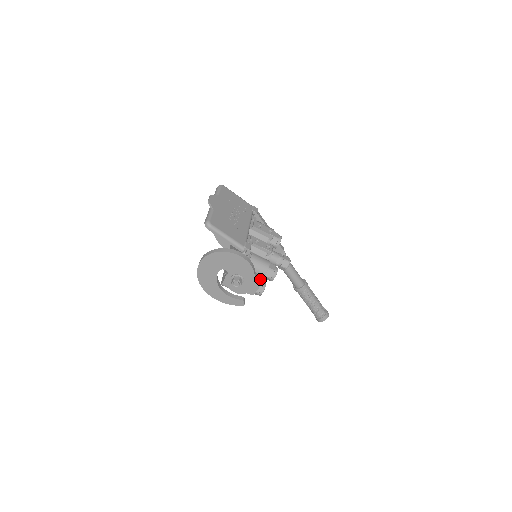
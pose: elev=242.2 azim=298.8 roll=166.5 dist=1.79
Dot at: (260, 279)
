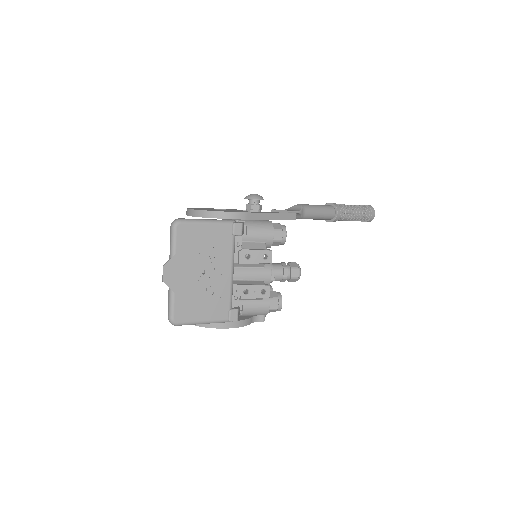
Dot at: (261, 320)
